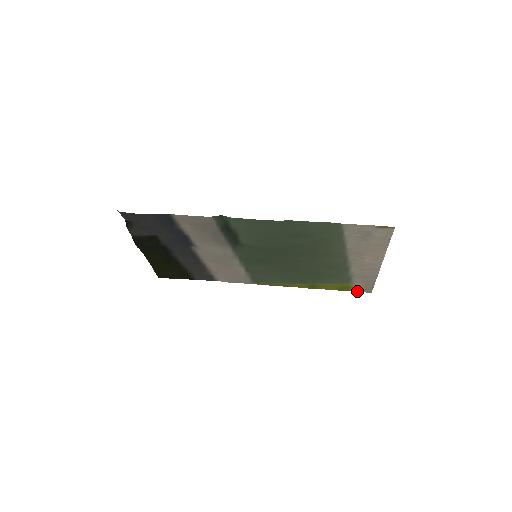
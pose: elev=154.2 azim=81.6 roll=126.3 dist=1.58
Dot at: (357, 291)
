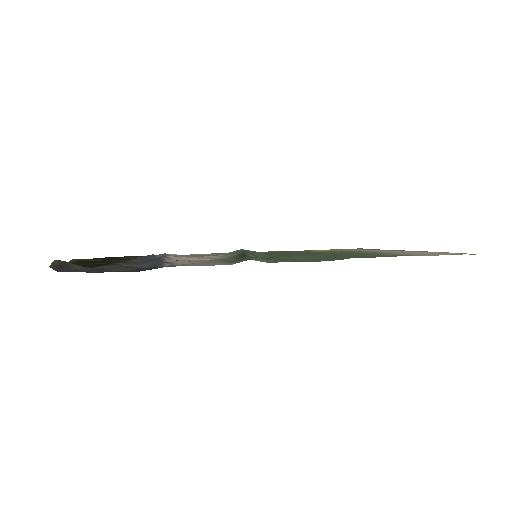
Dot at: occluded
